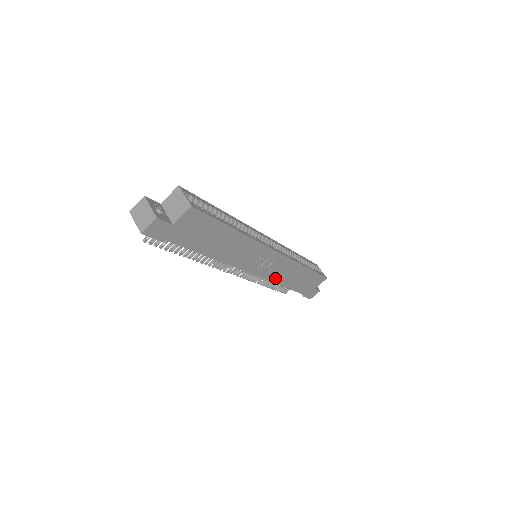
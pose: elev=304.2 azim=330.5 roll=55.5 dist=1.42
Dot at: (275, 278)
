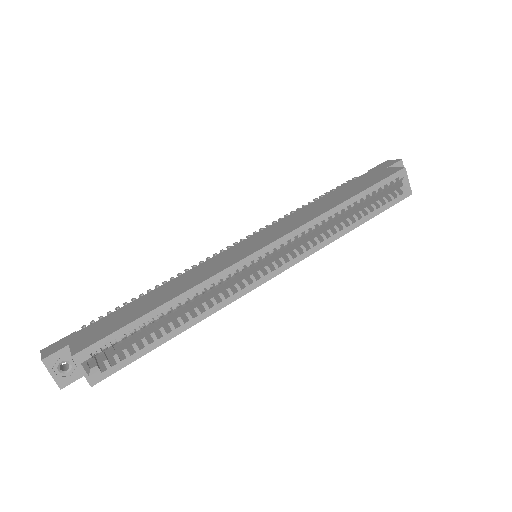
Dot at: occluded
